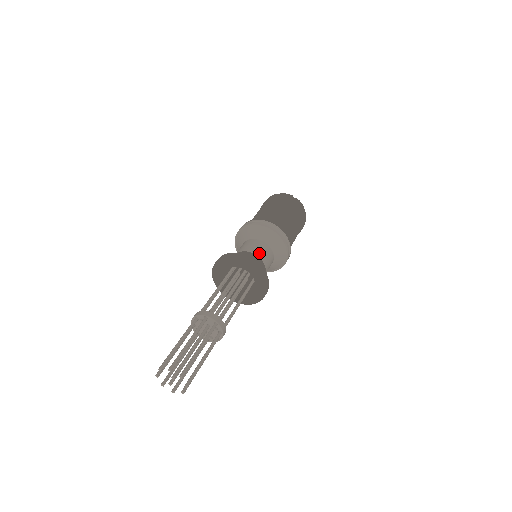
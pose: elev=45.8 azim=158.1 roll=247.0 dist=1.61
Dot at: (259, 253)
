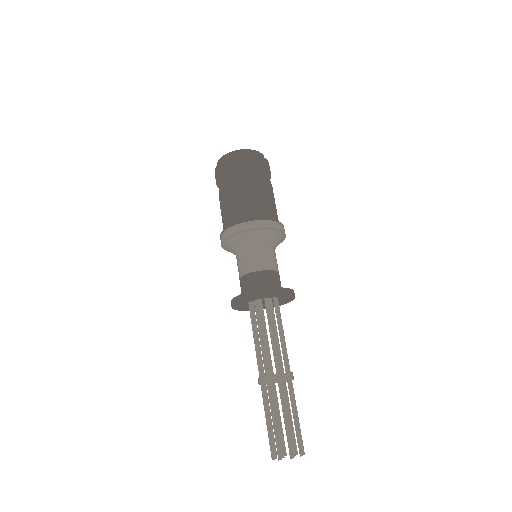
Dot at: occluded
